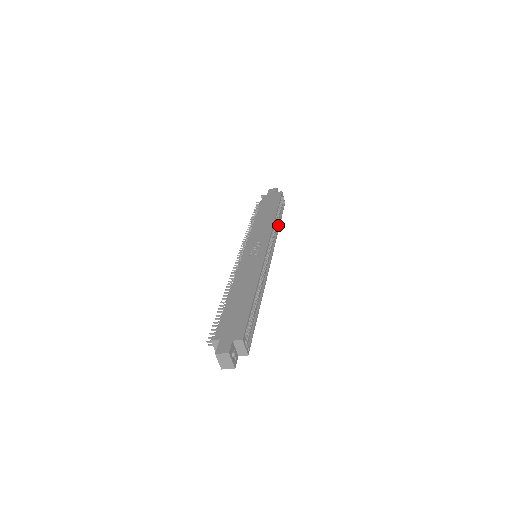
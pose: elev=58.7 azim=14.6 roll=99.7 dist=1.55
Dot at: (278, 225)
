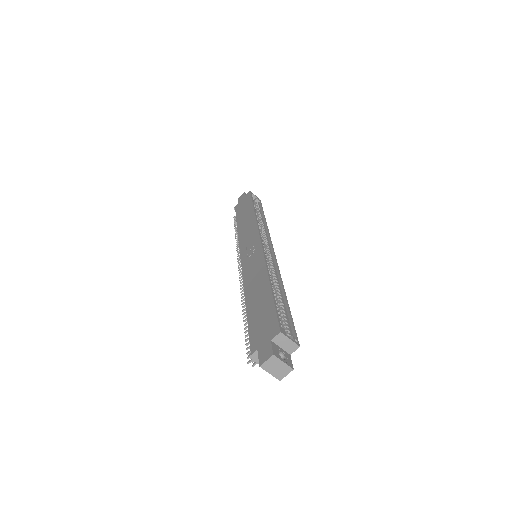
Dot at: (263, 219)
